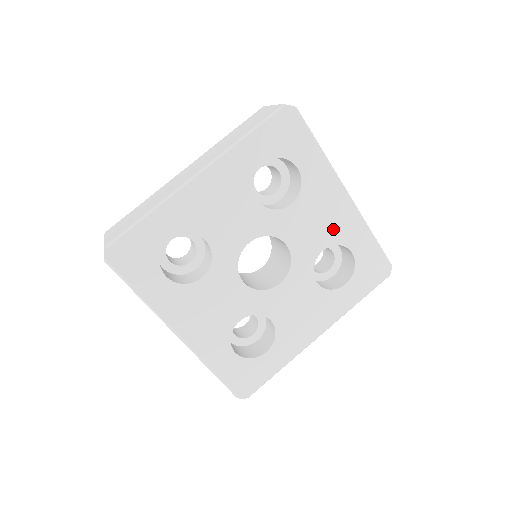
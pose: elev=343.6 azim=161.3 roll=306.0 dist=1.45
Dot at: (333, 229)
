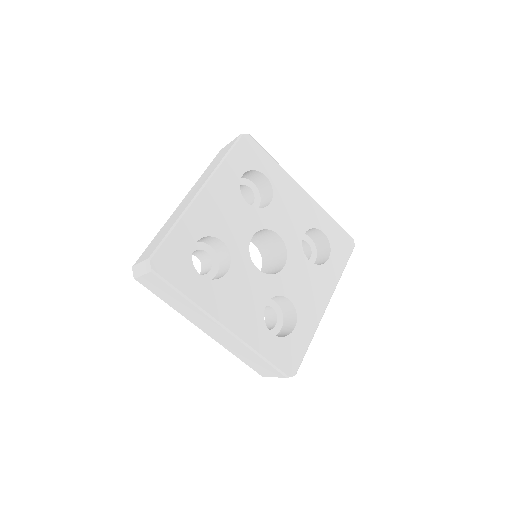
Dot at: (304, 217)
